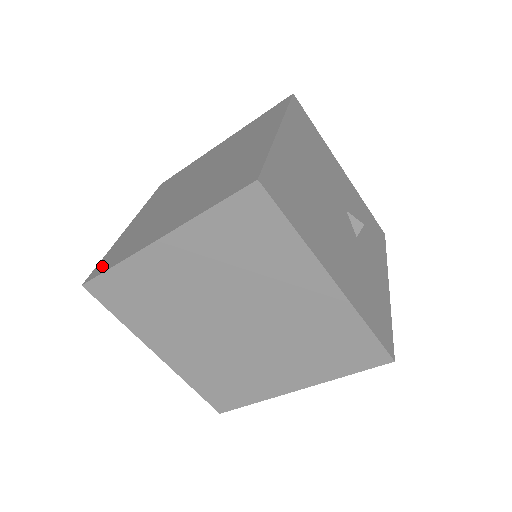
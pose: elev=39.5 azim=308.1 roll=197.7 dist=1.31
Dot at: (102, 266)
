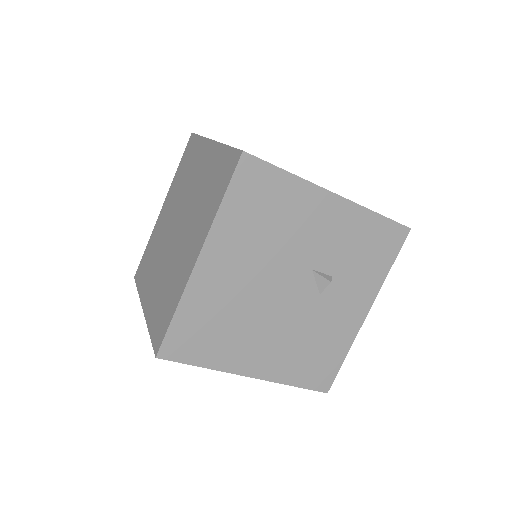
Dot at: (140, 270)
